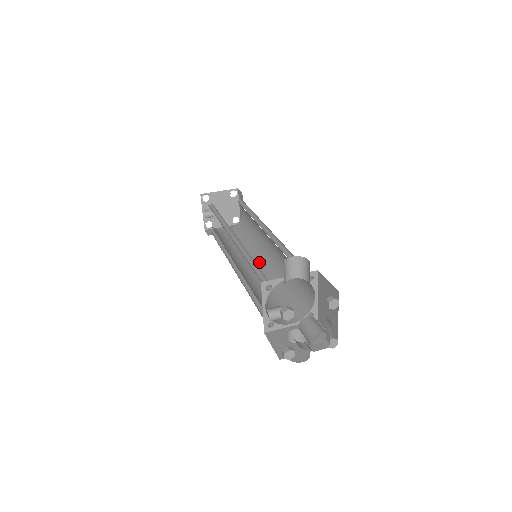
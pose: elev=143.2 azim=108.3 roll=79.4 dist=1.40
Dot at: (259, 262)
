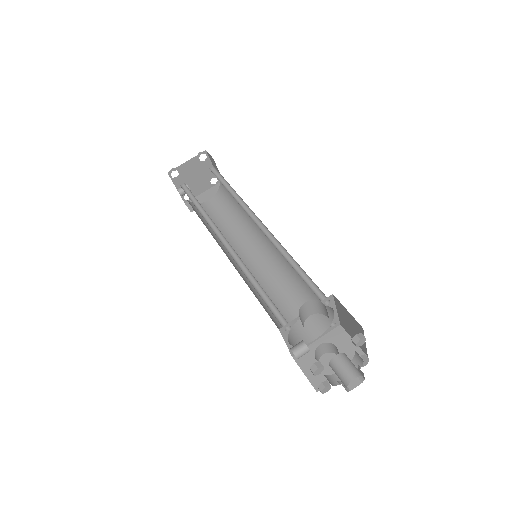
Dot at: (258, 249)
